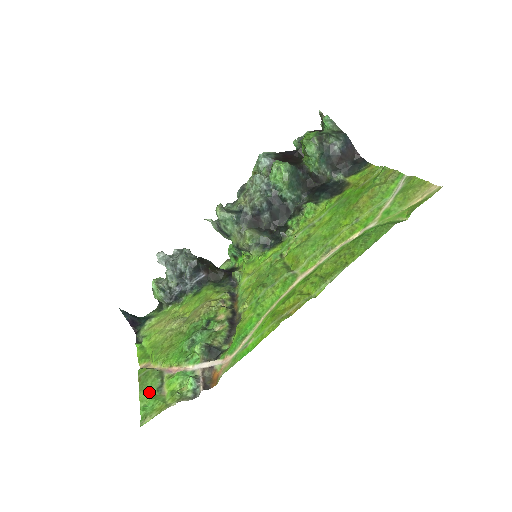
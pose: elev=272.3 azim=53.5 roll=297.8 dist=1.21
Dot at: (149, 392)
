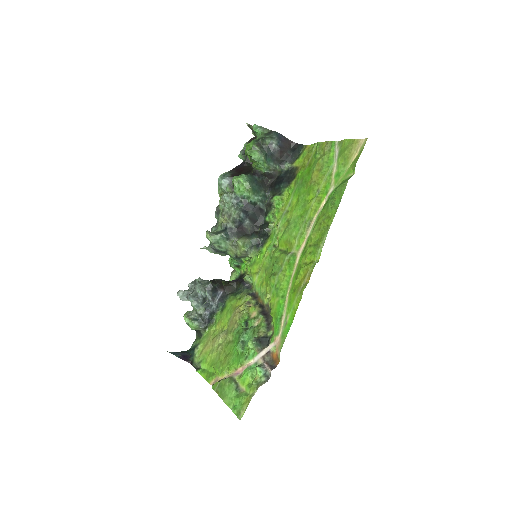
Dot at: (231, 396)
